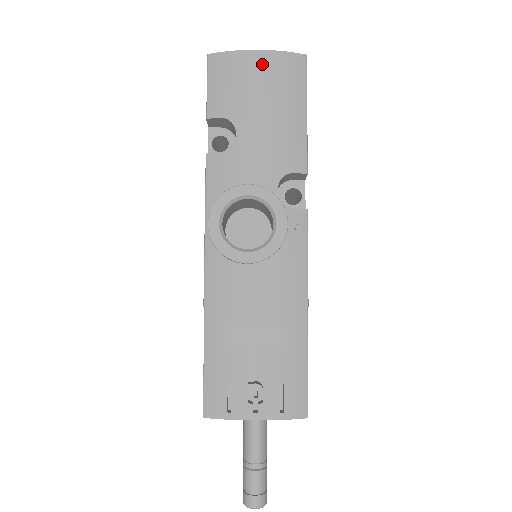
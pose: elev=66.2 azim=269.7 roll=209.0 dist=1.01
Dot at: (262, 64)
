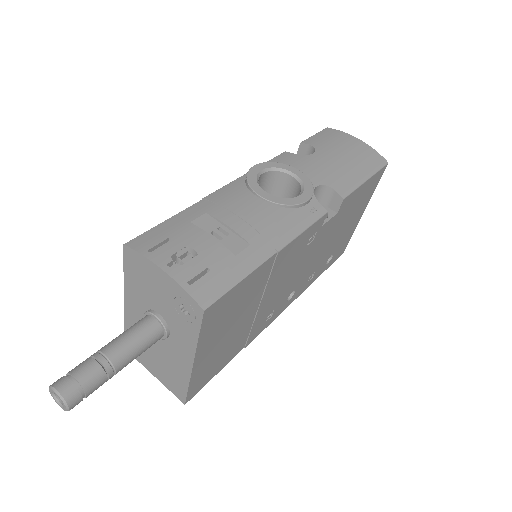
Dot at: (357, 144)
